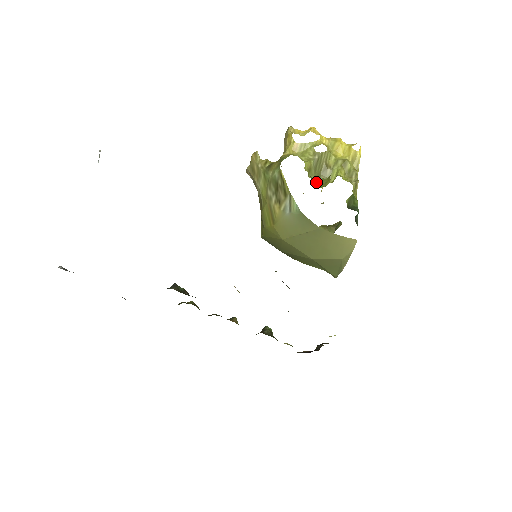
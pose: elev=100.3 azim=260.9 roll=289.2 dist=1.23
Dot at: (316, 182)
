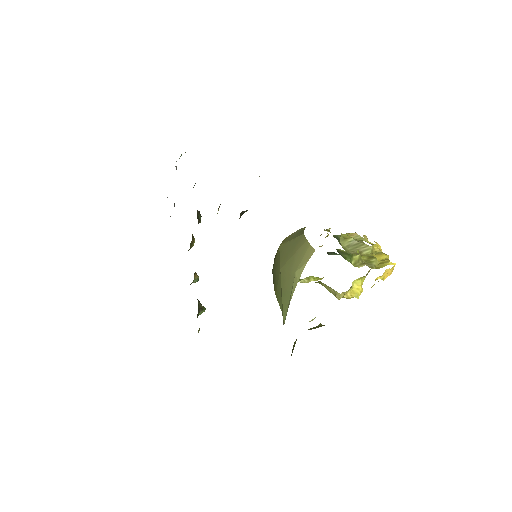
Dot at: (339, 241)
